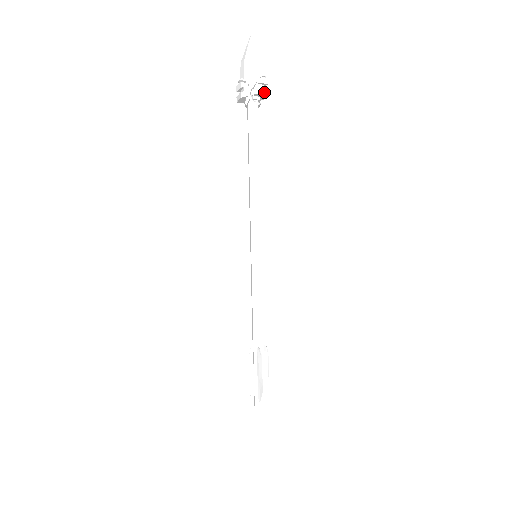
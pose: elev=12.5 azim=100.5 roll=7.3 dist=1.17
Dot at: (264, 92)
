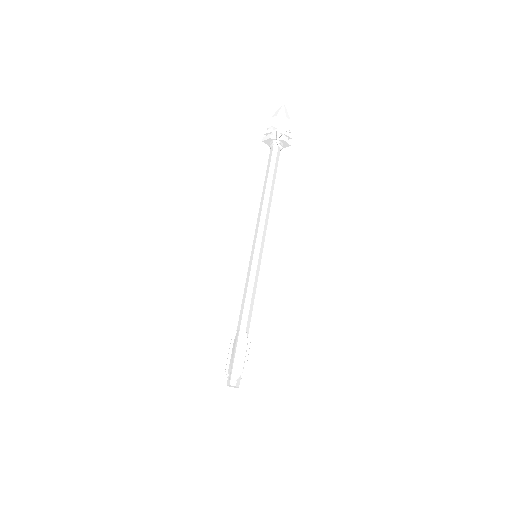
Dot at: (288, 142)
